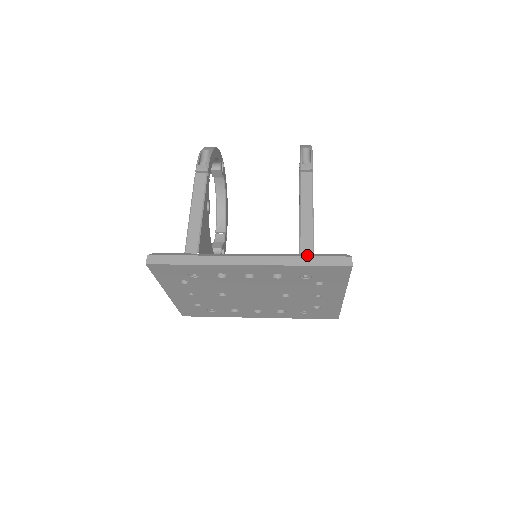
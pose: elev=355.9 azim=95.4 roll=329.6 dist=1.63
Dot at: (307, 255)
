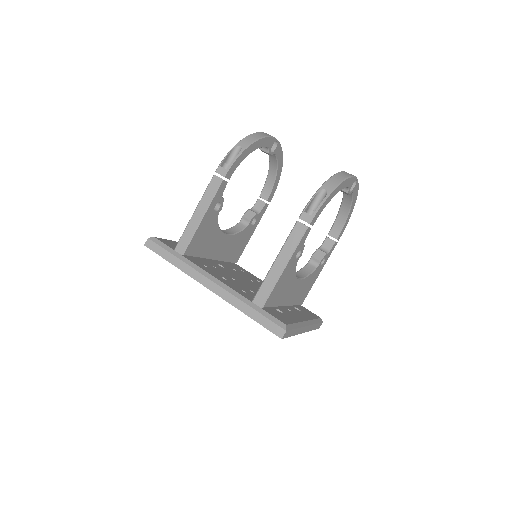
Dot at: (255, 307)
